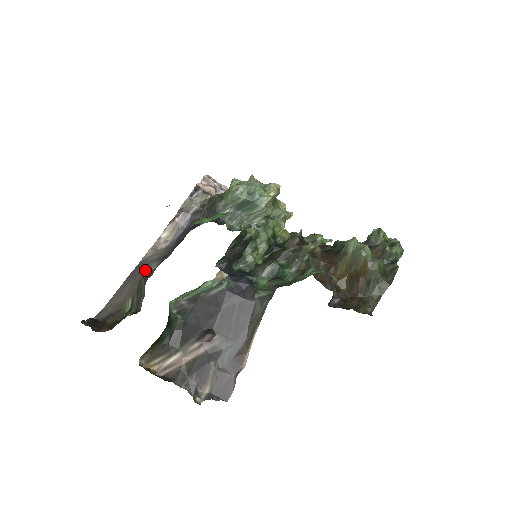
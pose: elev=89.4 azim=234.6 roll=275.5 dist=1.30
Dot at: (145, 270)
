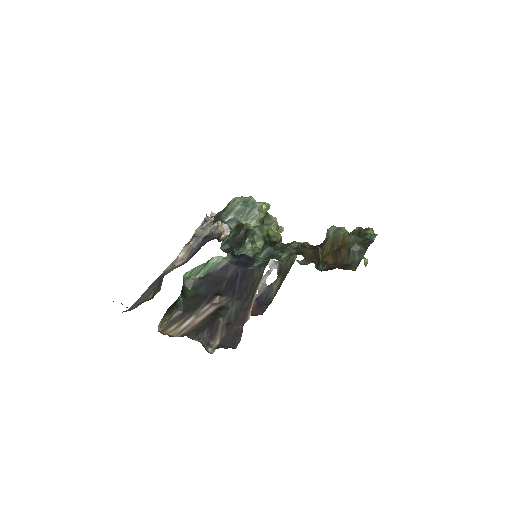
Dot at: occluded
